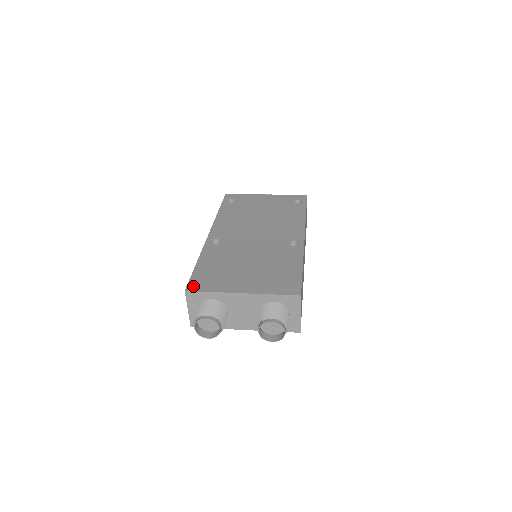
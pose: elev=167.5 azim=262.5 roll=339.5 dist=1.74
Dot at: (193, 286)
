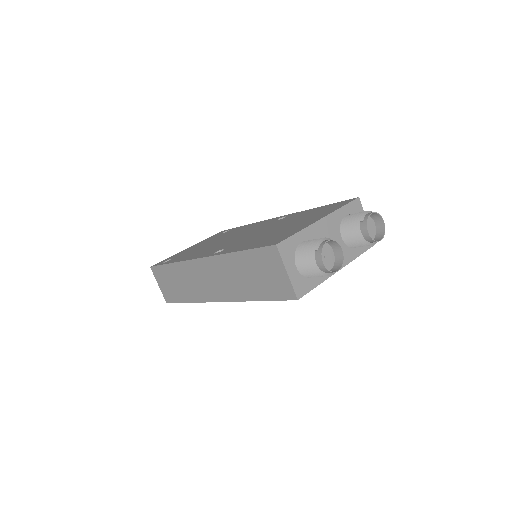
Dot at: (275, 242)
